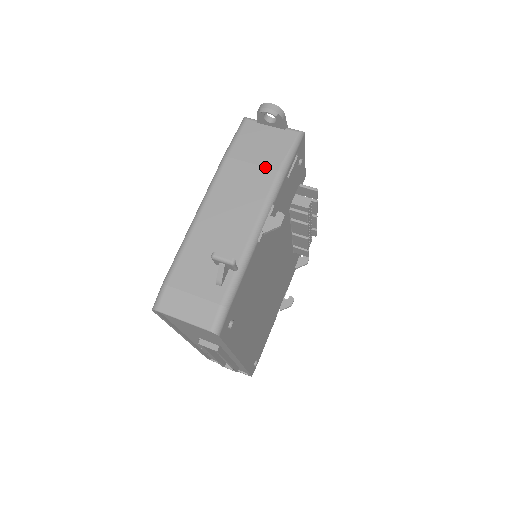
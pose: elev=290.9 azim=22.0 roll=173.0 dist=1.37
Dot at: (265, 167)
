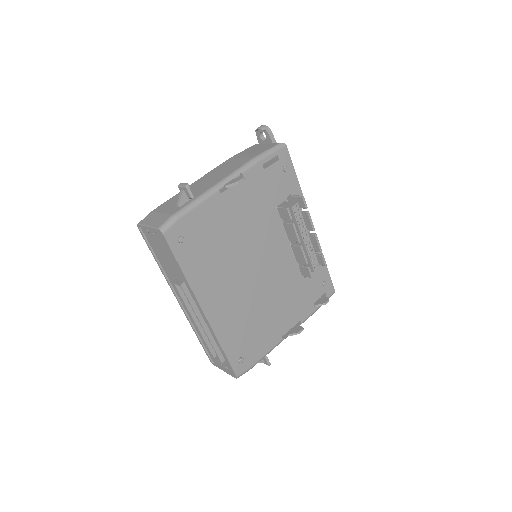
Dot at: (247, 158)
